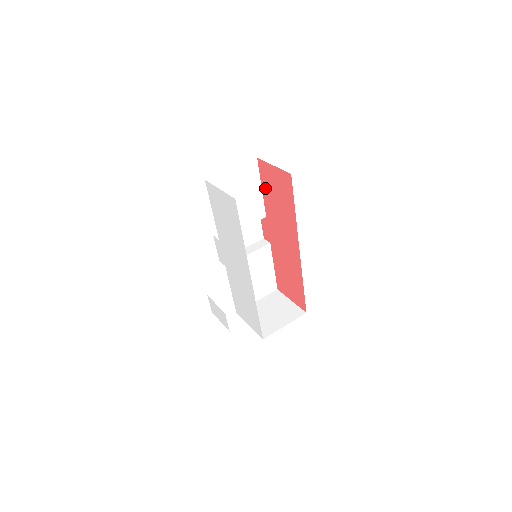
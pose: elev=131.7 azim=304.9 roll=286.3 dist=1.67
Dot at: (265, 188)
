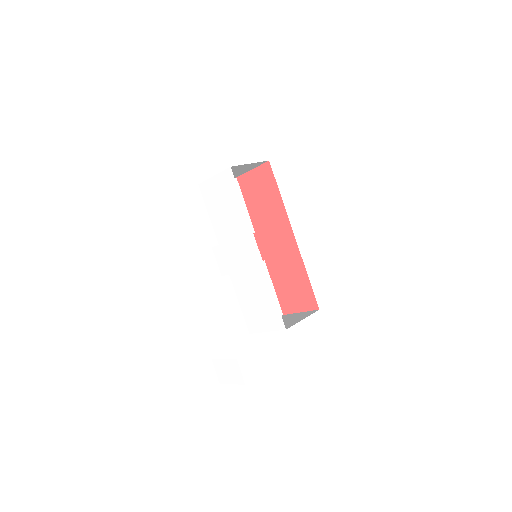
Dot at: (249, 201)
